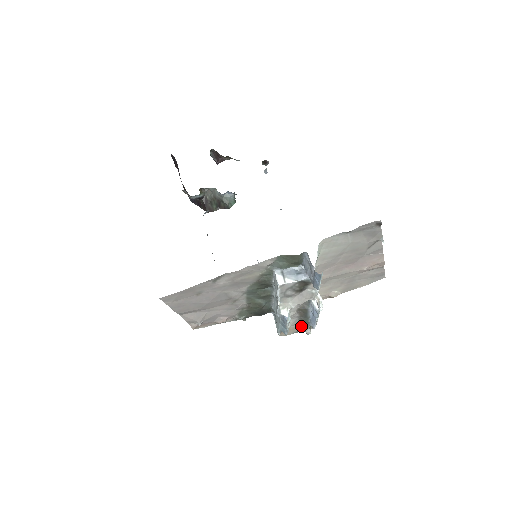
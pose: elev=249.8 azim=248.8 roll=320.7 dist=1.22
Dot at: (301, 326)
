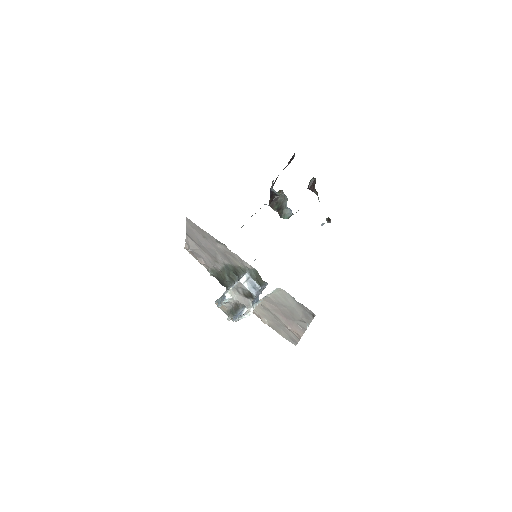
Dot at: (229, 312)
